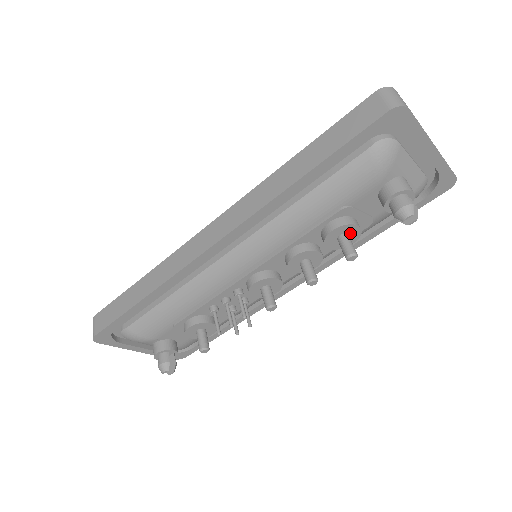
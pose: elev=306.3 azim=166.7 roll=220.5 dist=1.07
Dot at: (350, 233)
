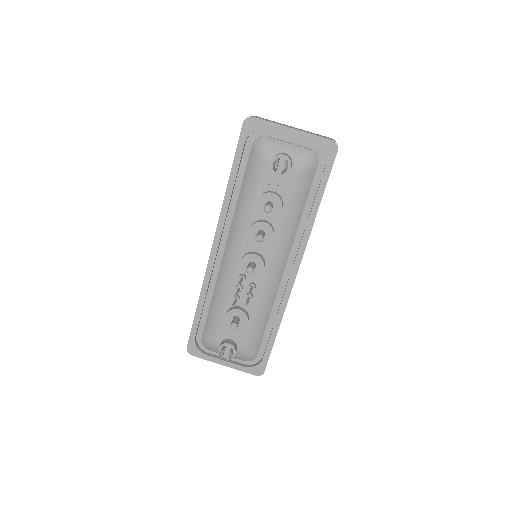
Dot at: (272, 200)
